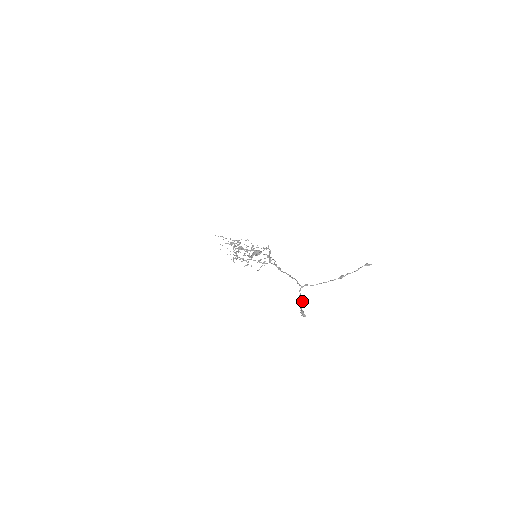
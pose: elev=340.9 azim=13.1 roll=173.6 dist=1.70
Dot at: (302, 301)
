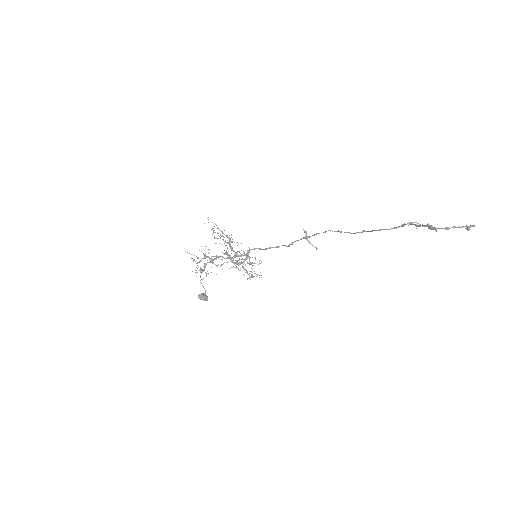
Dot at: (420, 225)
